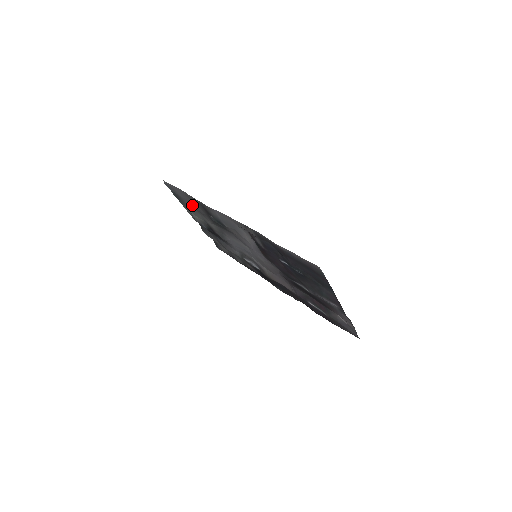
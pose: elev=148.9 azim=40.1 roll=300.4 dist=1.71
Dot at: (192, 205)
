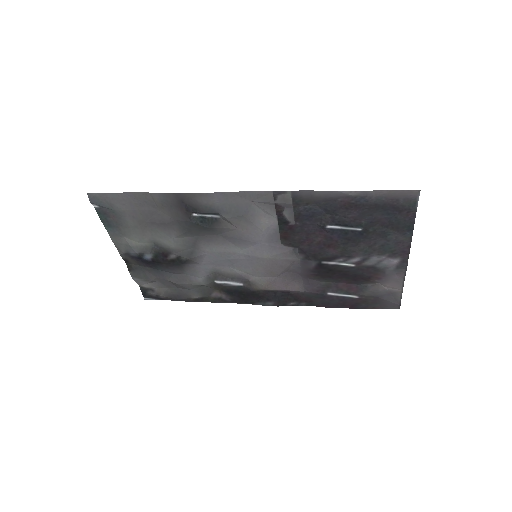
Dot at: (143, 218)
